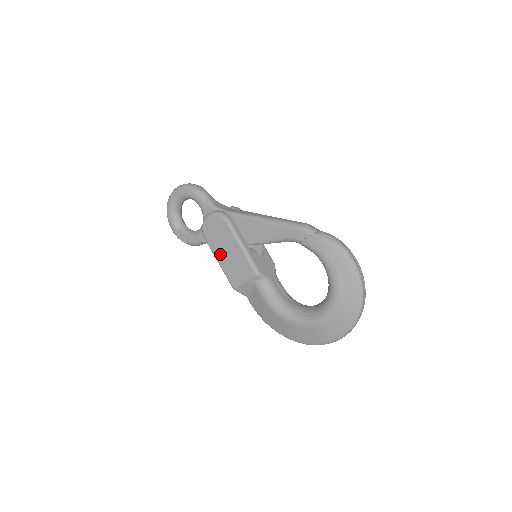
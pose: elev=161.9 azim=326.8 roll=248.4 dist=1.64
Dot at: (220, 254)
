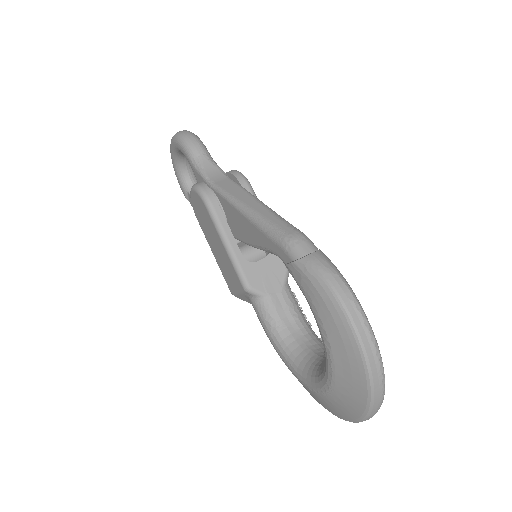
Dot at: (211, 245)
